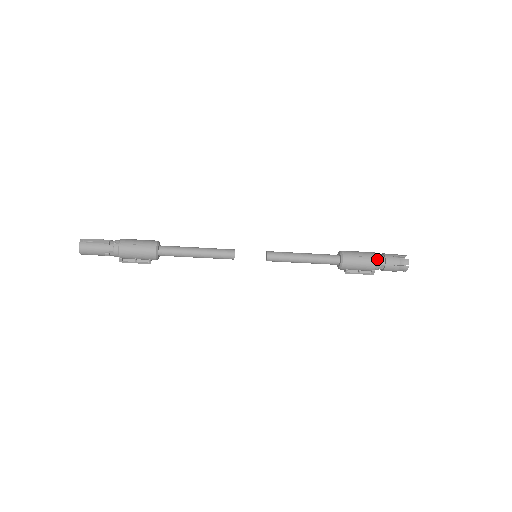
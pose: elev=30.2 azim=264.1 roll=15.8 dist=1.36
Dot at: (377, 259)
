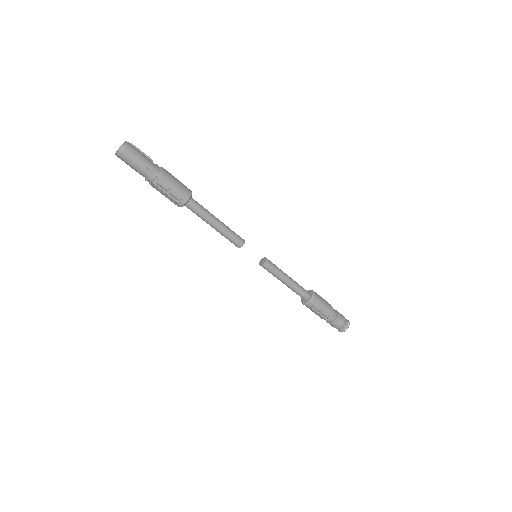
Dot at: (332, 307)
